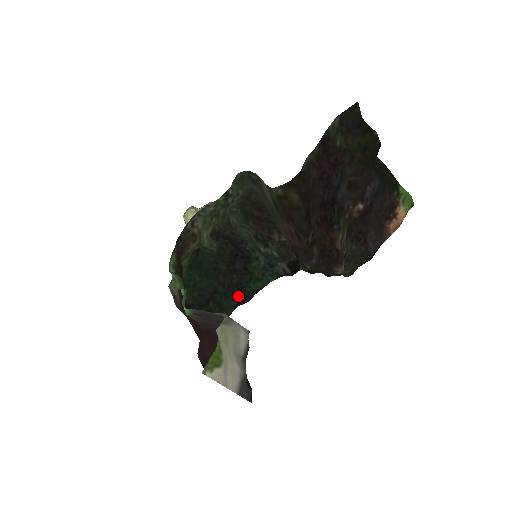
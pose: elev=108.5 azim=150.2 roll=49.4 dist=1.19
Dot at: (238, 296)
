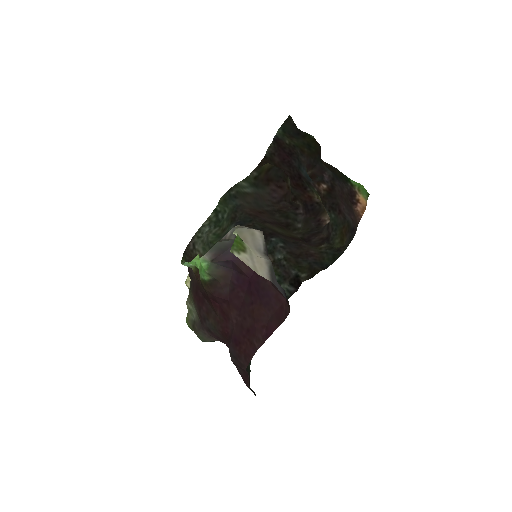
Dot at: occluded
